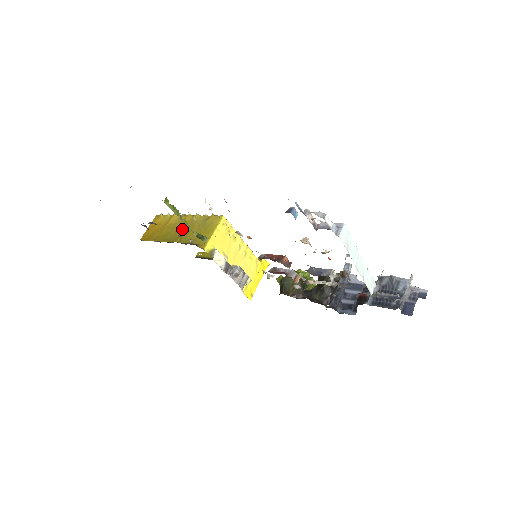
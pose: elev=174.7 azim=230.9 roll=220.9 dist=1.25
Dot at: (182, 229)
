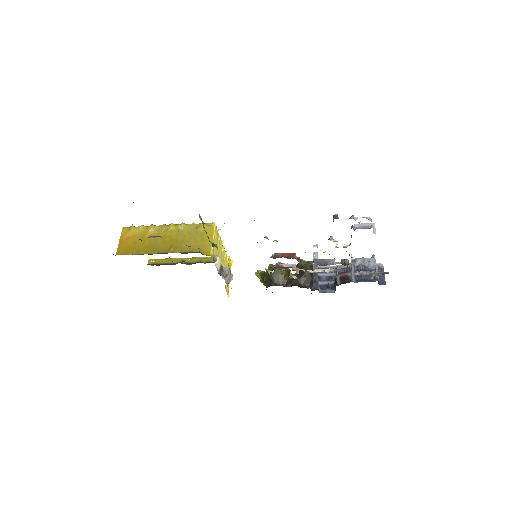
Dot at: (170, 239)
